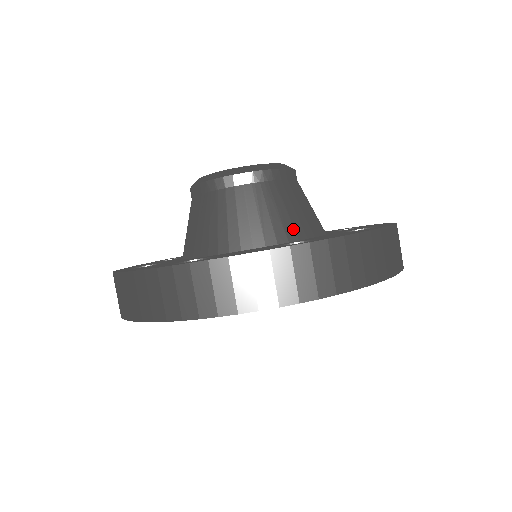
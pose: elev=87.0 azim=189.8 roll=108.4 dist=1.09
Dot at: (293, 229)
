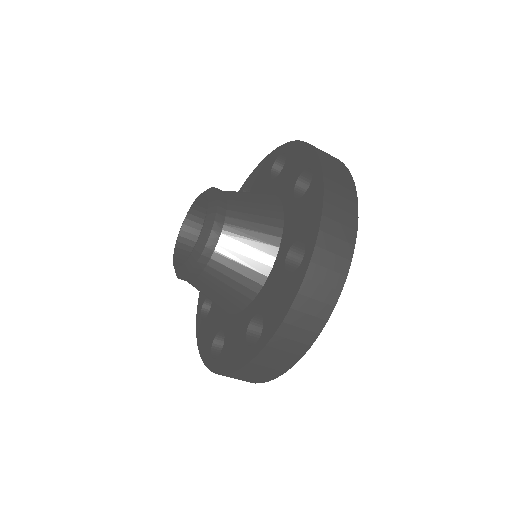
Dot at: (271, 236)
